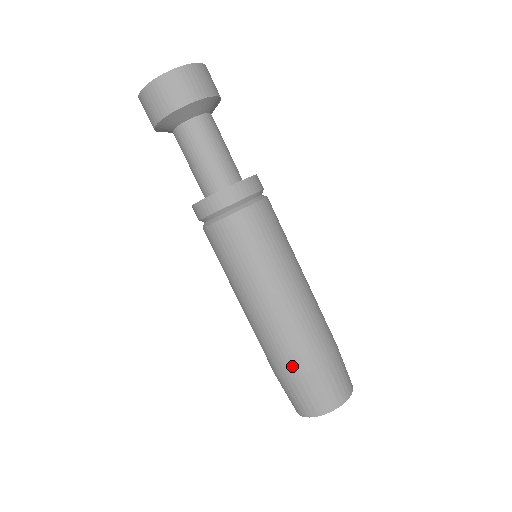
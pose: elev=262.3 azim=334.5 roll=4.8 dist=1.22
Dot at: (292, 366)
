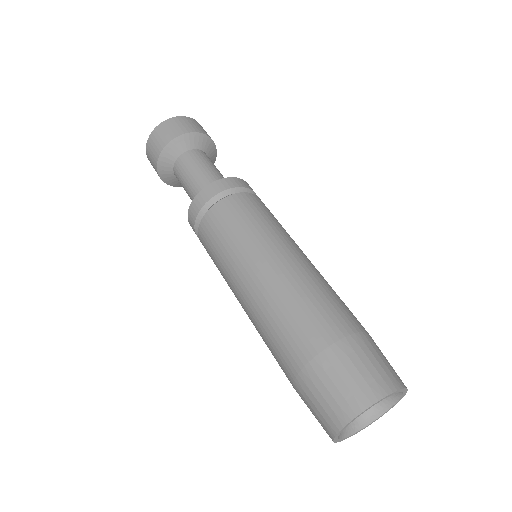
Dot at: (312, 338)
